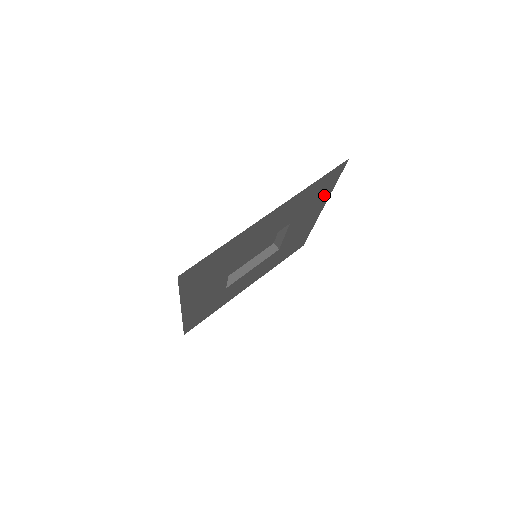
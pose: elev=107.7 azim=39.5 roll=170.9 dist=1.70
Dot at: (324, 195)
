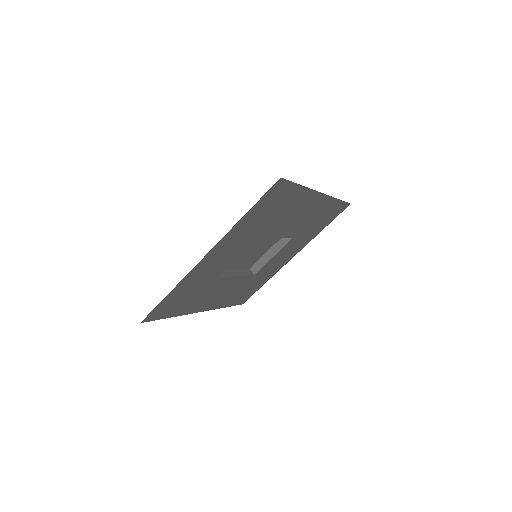
Dot at: (314, 233)
